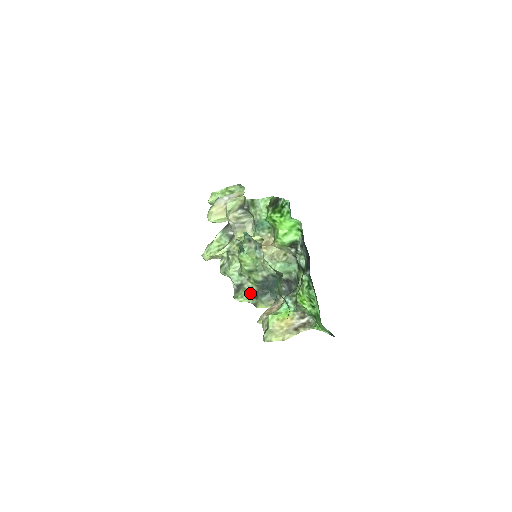
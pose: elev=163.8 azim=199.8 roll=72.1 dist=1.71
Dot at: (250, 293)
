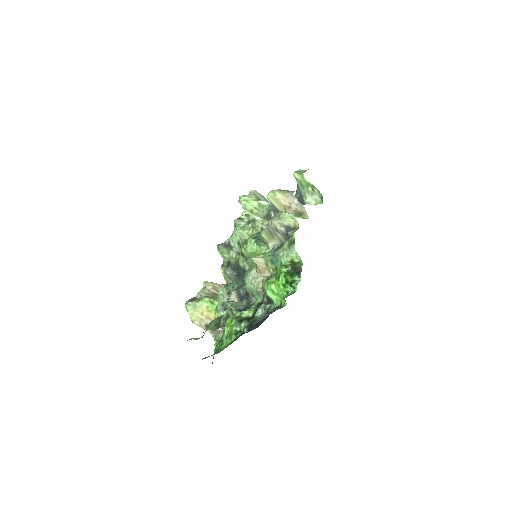
Dot at: (229, 258)
